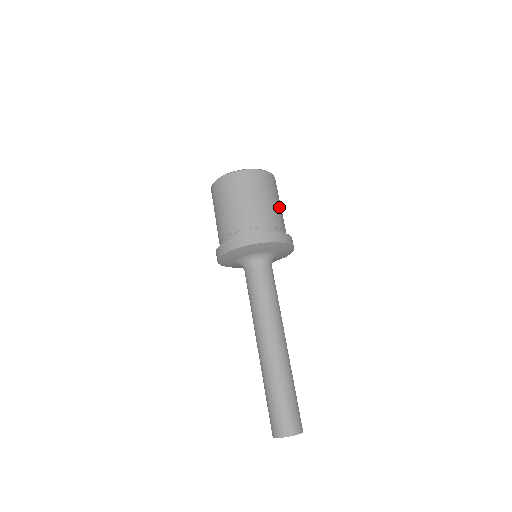
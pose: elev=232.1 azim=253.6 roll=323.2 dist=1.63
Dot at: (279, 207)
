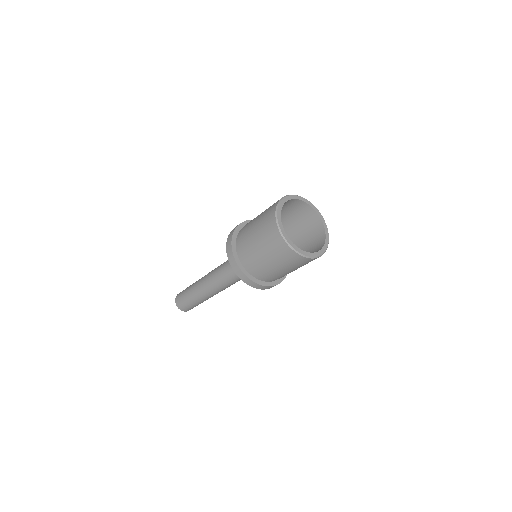
Dot at: occluded
